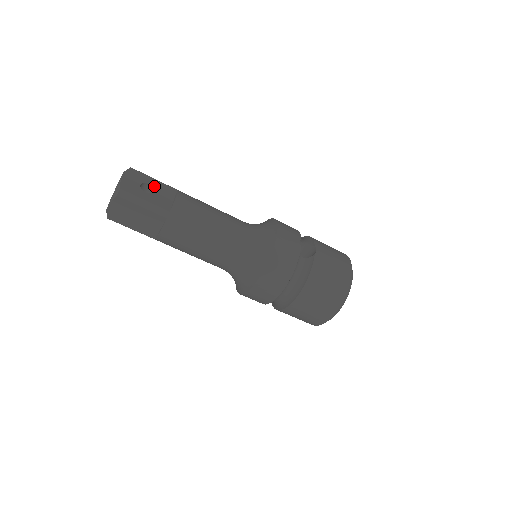
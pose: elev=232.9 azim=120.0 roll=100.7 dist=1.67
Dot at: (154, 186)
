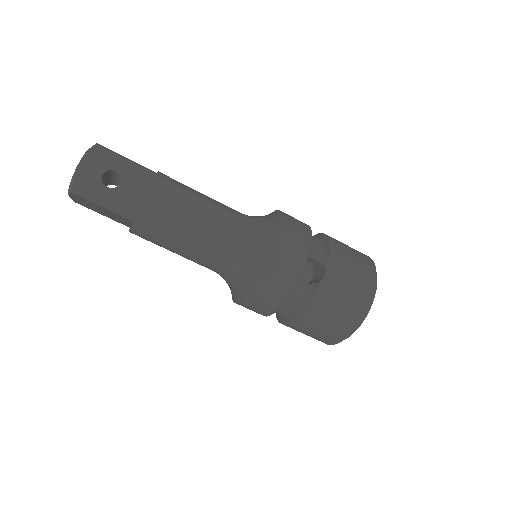
Dot at: (122, 175)
